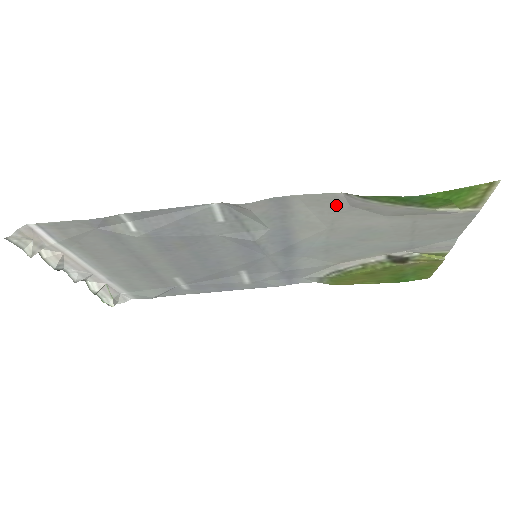
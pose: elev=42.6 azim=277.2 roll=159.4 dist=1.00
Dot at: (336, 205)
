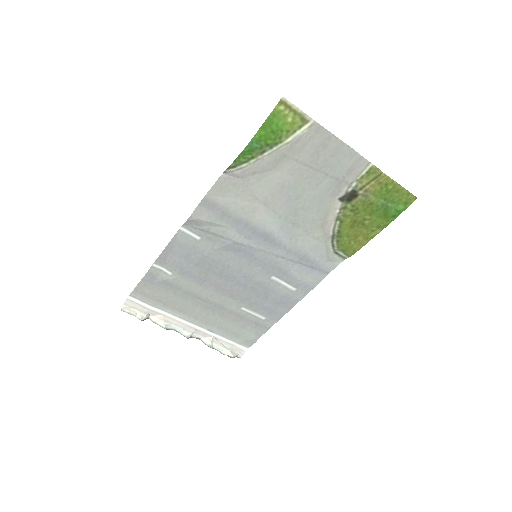
Dot at: (235, 184)
